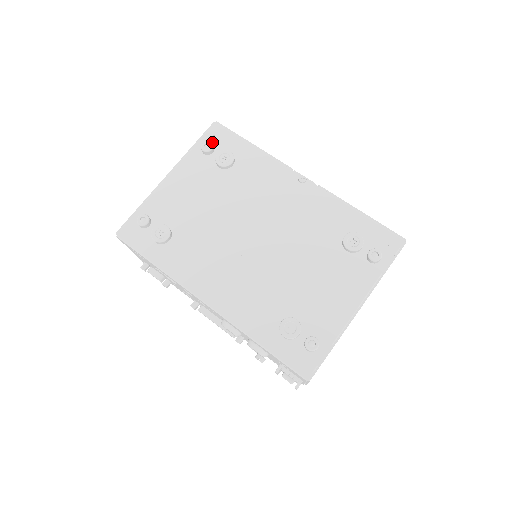
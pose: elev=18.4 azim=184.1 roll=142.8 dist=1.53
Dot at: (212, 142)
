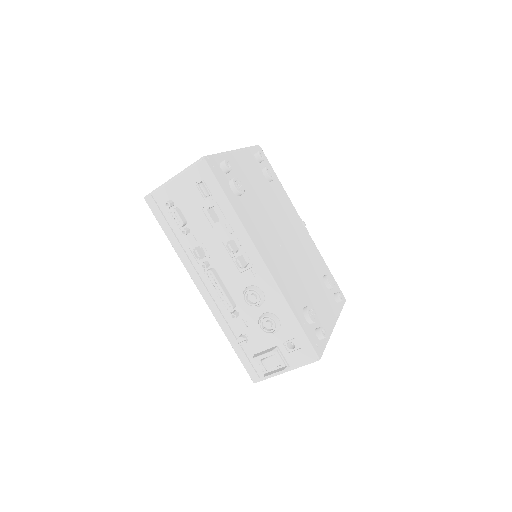
Dot at: occluded
